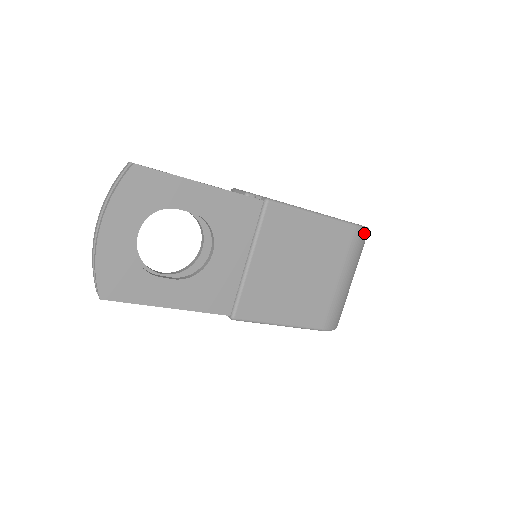
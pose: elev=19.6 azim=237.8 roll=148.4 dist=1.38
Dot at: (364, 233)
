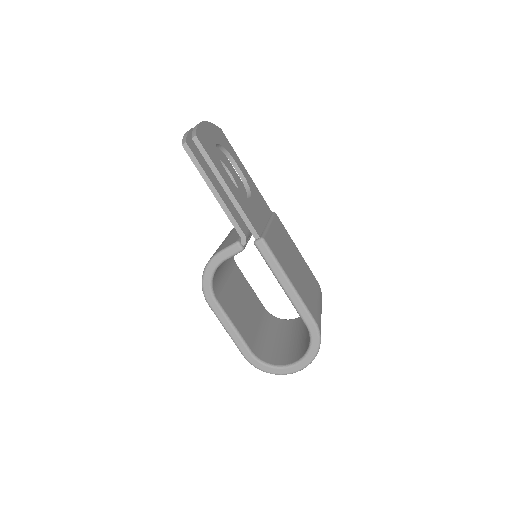
Dot at: occluded
